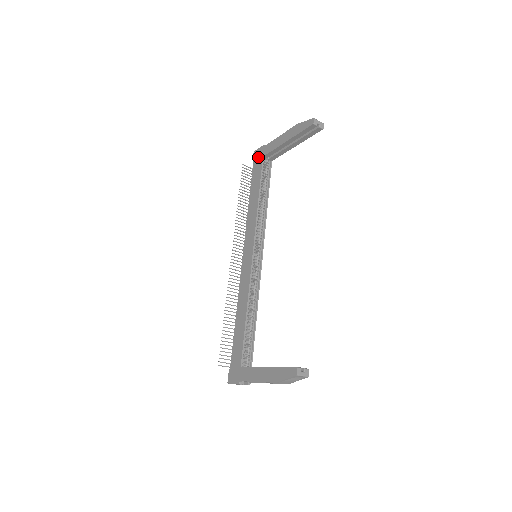
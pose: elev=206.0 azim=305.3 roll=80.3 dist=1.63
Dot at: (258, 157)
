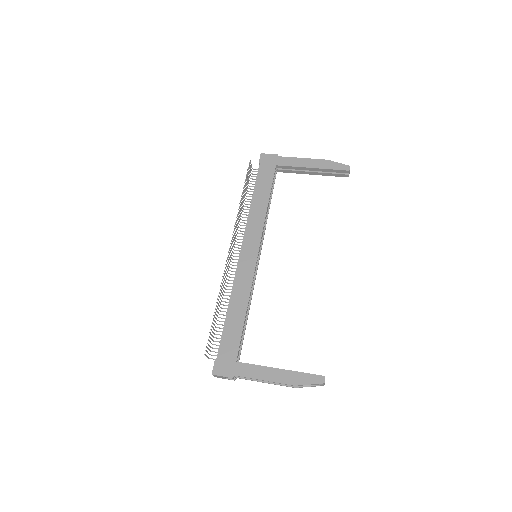
Dot at: (269, 162)
